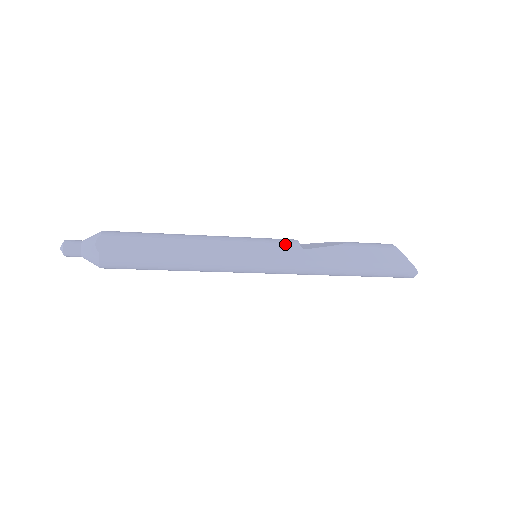
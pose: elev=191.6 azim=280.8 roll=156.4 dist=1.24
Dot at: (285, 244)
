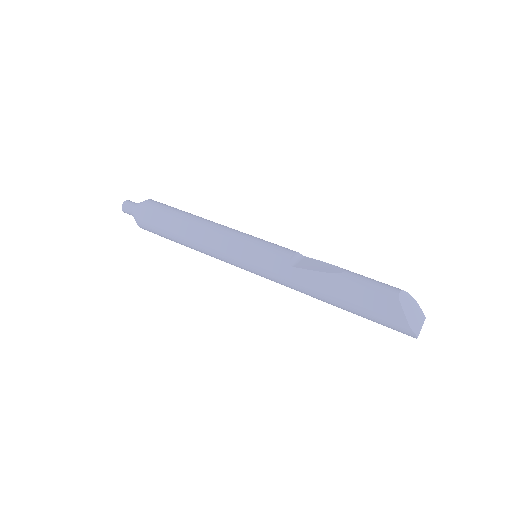
Dot at: (275, 255)
